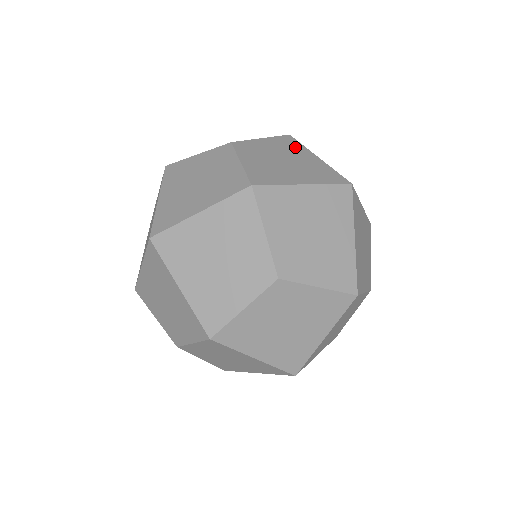
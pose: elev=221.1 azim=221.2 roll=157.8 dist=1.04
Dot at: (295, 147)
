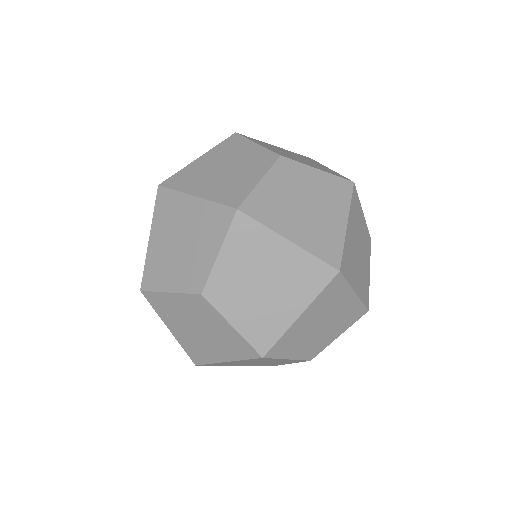
Dot at: (339, 198)
